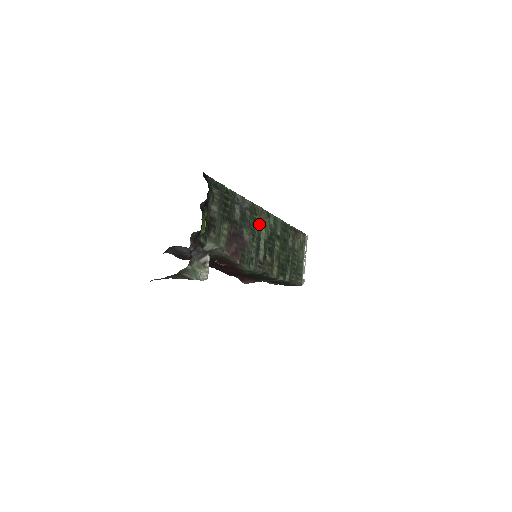
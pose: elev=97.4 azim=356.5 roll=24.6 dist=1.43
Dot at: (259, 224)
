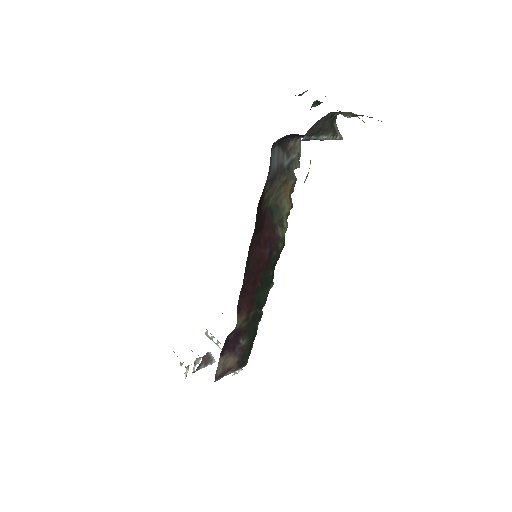
Dot at: occluded
